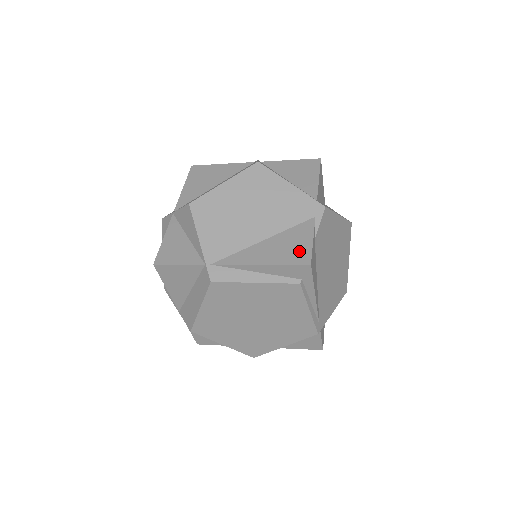
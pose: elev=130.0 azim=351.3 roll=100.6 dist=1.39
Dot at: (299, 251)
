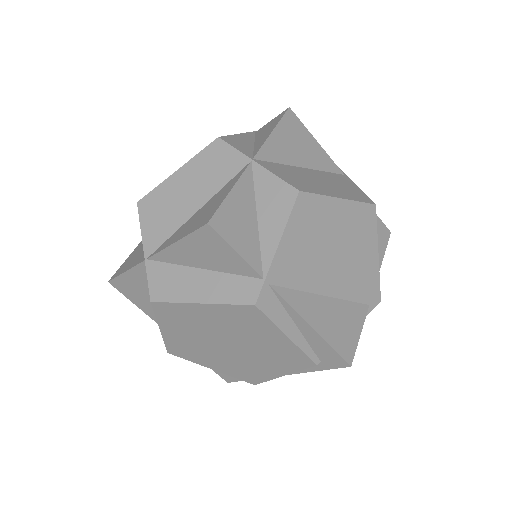
Dot at: (347, 340)
